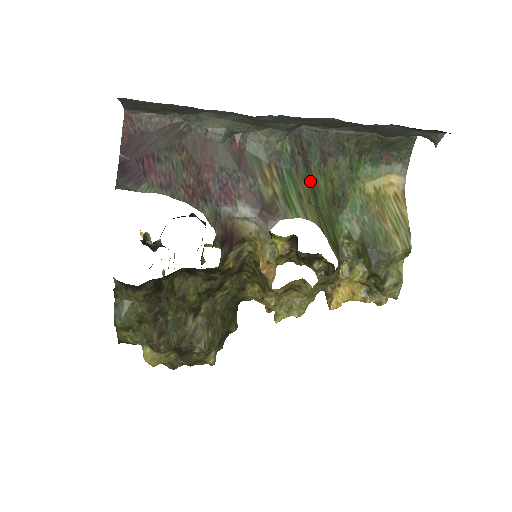
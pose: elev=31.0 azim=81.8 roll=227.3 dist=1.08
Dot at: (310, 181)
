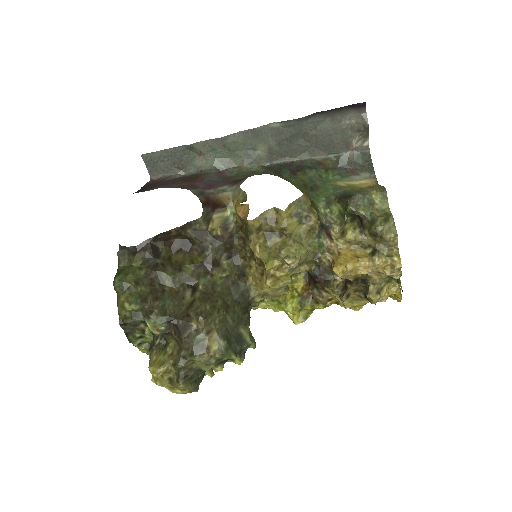
Dot at: occluded
